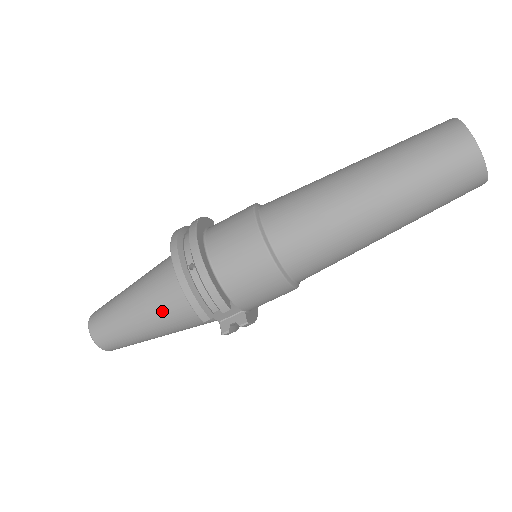
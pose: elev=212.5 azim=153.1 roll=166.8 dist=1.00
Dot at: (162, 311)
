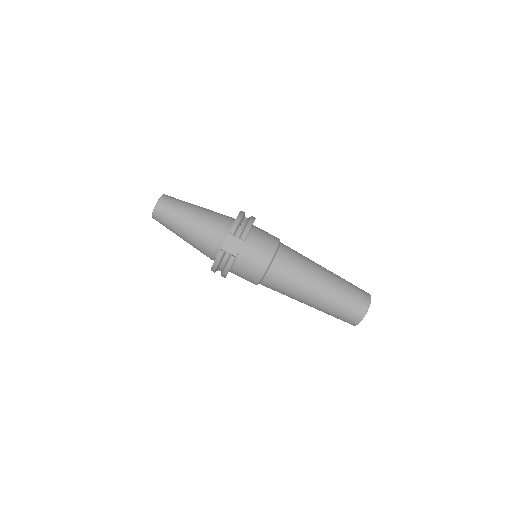
Dot at: (211, 218)
